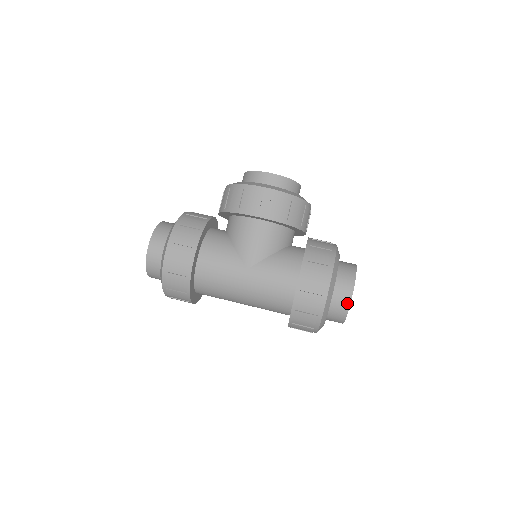
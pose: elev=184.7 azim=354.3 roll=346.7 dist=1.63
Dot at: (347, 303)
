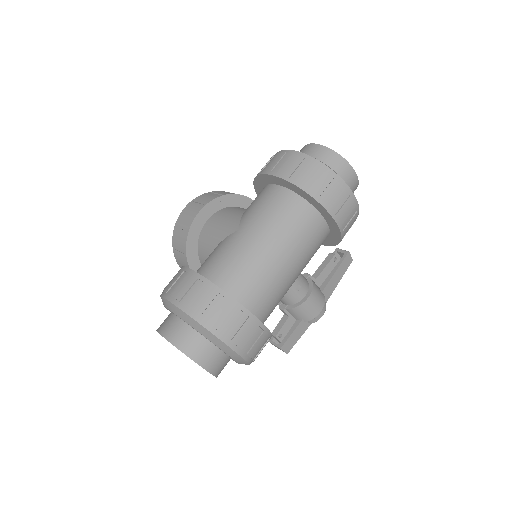
Dot at: (320, 148)
